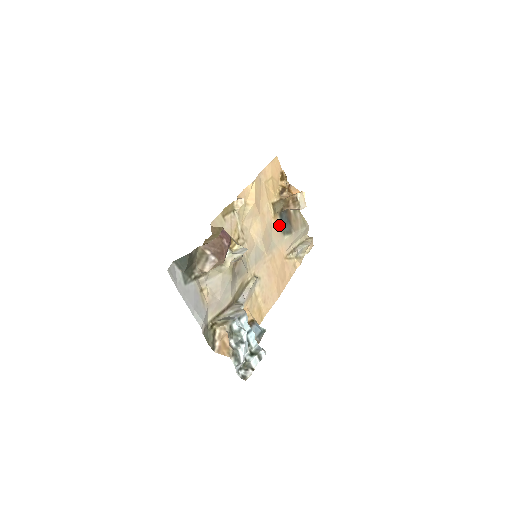
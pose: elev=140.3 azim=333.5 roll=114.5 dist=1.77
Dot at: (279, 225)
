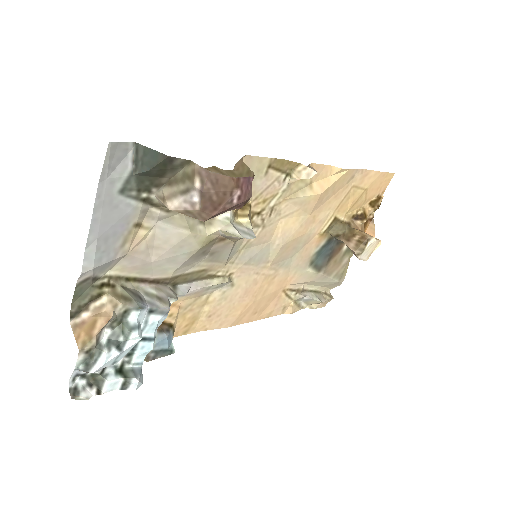
Dot at: (317, 249)
